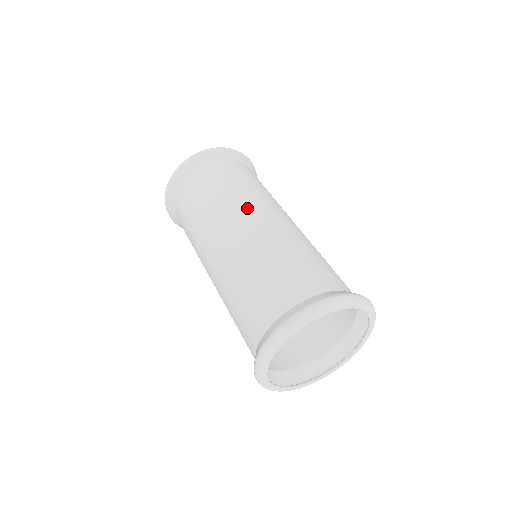
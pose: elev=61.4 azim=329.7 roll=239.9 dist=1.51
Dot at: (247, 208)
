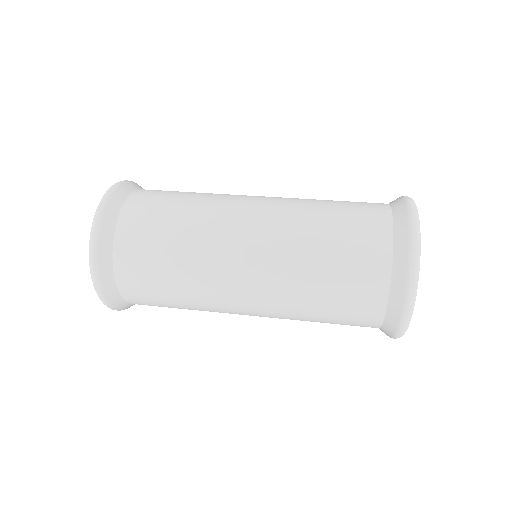
Dot at: occluded
